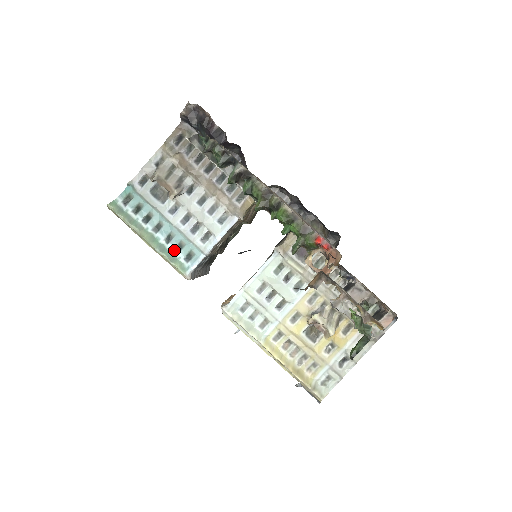
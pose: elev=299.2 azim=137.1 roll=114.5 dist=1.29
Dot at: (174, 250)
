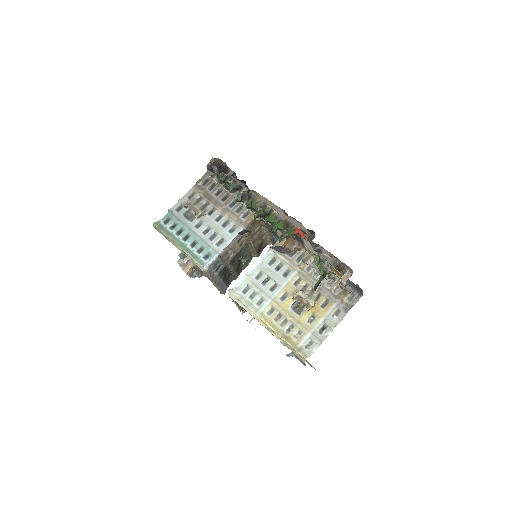
Dot at: (197, 252)
